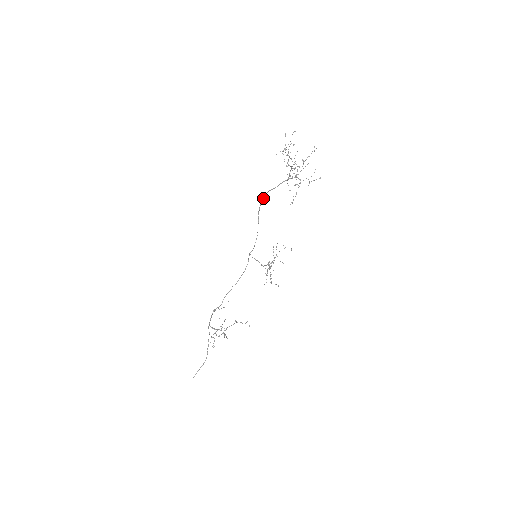
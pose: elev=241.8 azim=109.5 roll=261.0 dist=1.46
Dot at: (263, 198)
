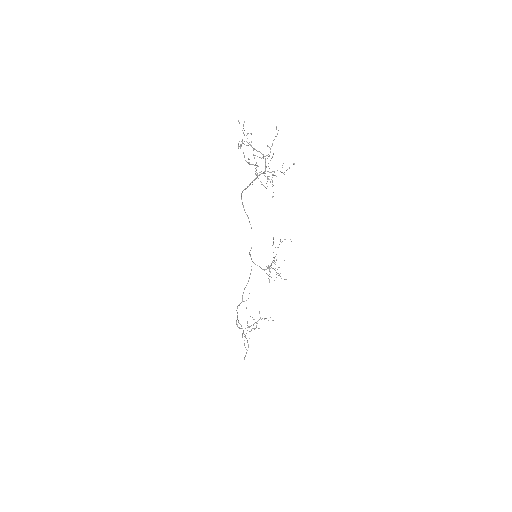
Dot at: (241, 196)
